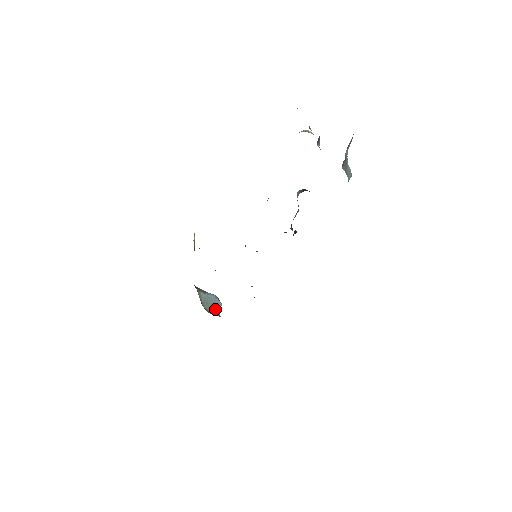
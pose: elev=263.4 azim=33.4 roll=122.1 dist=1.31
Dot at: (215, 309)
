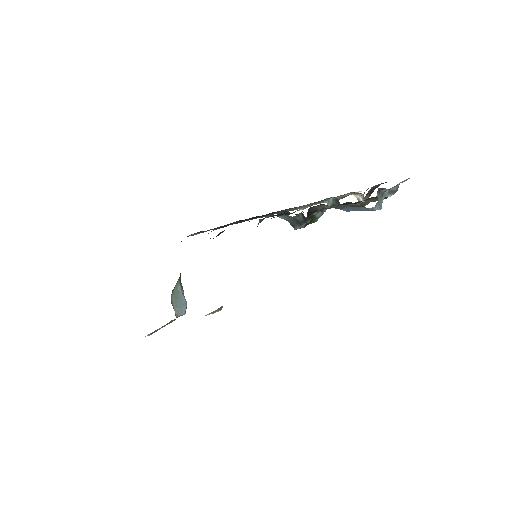
Dot at: (177, 309)
